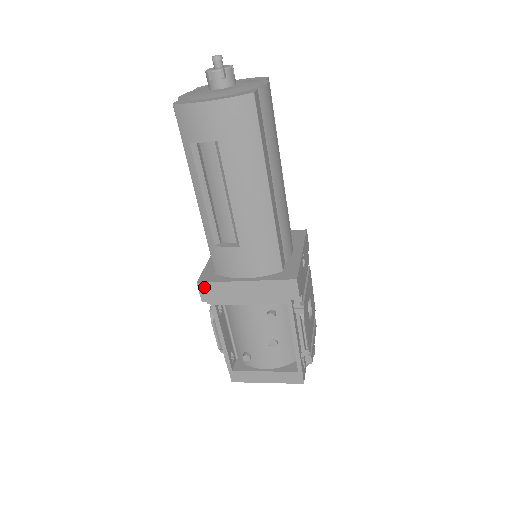
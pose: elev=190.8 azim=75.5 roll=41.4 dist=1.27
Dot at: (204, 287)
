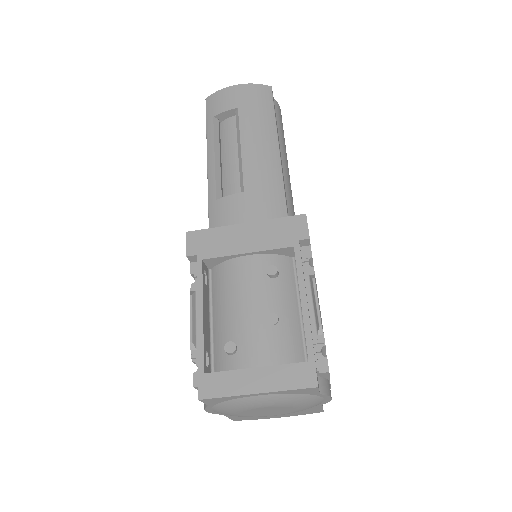
Dot at: (194, 236)
